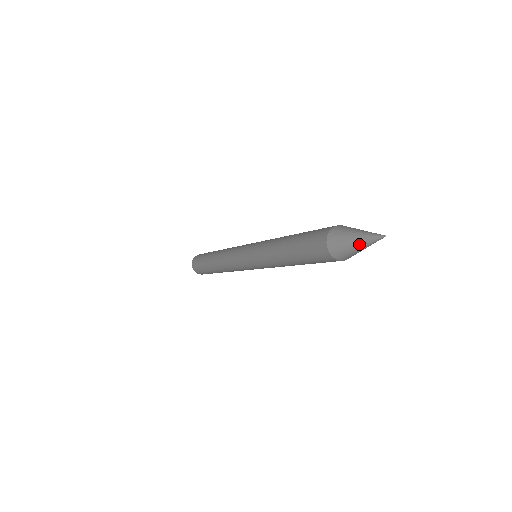
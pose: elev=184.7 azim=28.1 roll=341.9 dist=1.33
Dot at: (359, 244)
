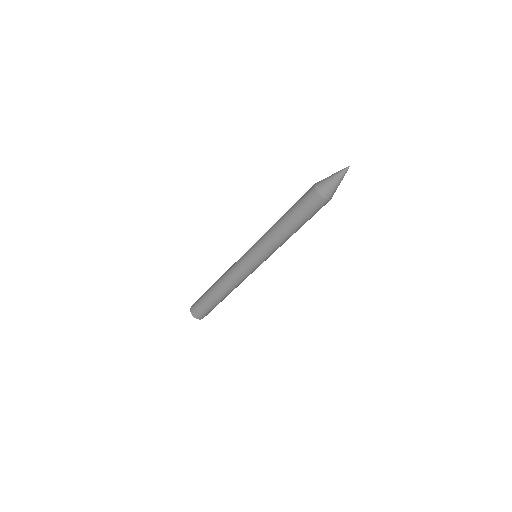
Dot at: (336, 178)
